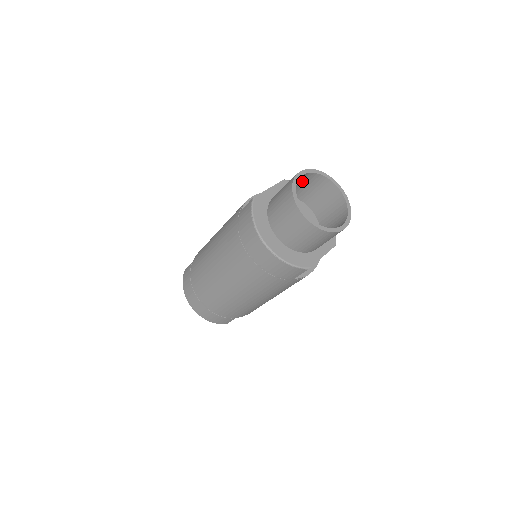
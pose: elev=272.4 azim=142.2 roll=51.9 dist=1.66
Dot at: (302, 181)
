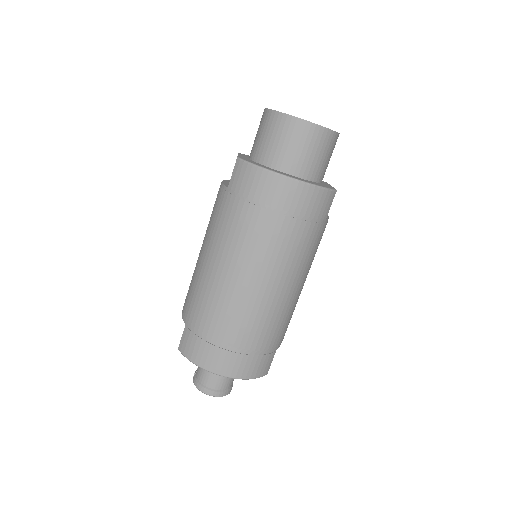
Dot at: occluded
